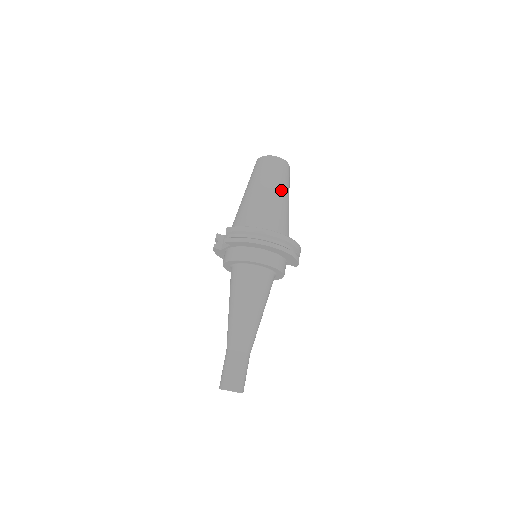
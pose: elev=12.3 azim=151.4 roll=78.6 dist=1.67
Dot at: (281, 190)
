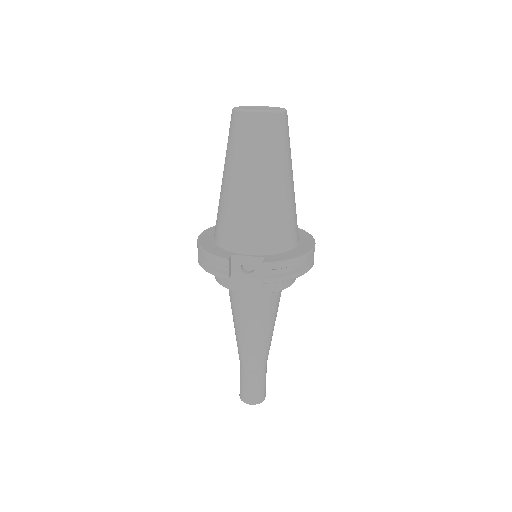
Dot at: occluded
